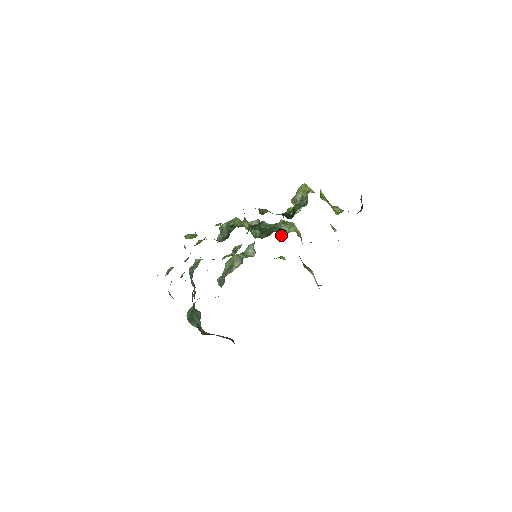
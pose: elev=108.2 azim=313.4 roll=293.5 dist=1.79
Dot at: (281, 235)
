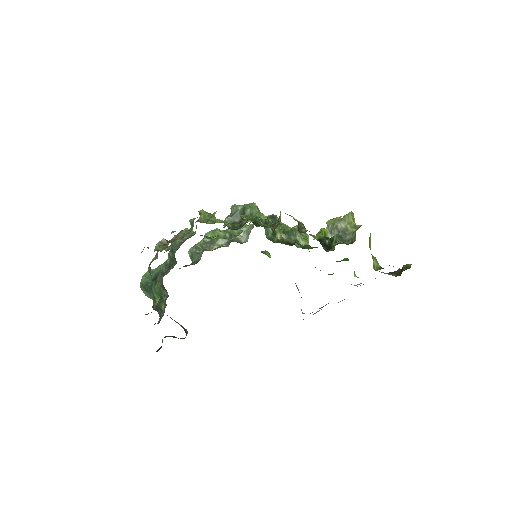
Dot at: occluded
